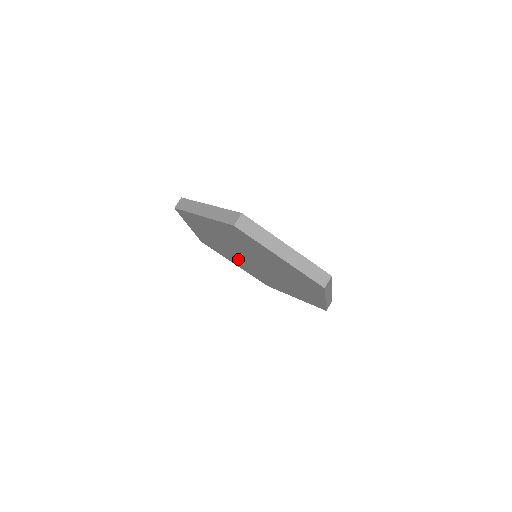
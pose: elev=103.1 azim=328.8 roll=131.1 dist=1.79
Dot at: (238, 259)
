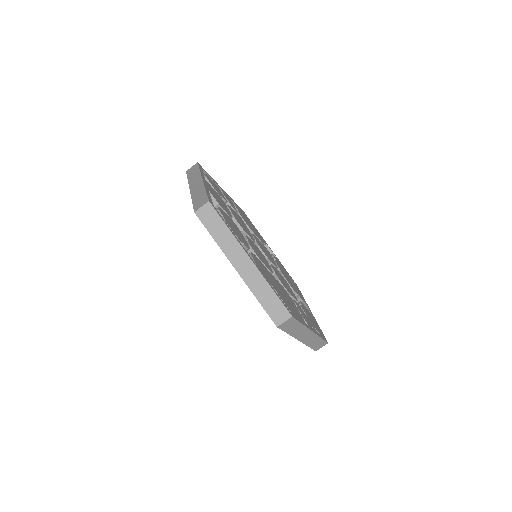
Dot at: occluded
